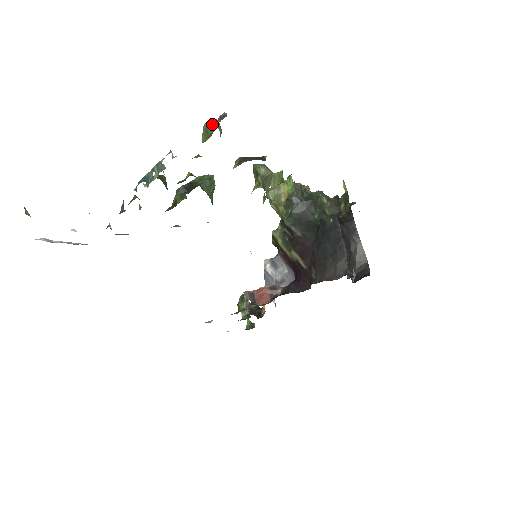
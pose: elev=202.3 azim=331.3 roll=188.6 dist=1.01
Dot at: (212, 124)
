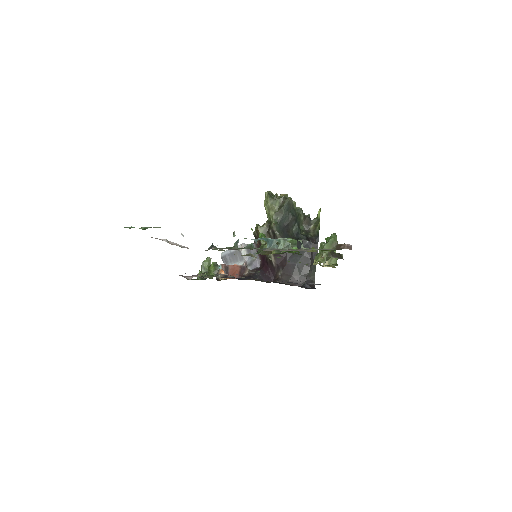
Dot at: (336, 241)
